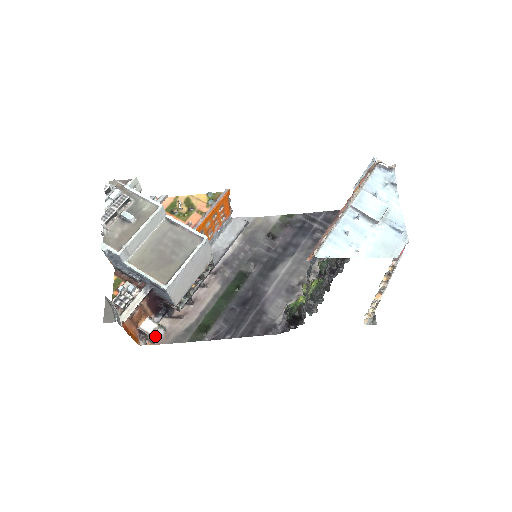
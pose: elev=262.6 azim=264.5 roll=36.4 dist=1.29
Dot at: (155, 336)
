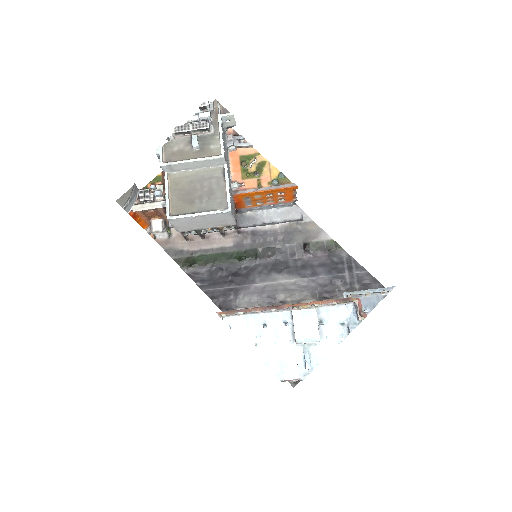
Dot at: (160, 234)
